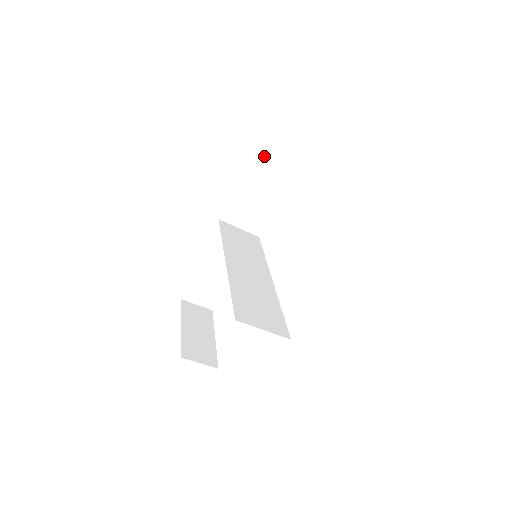
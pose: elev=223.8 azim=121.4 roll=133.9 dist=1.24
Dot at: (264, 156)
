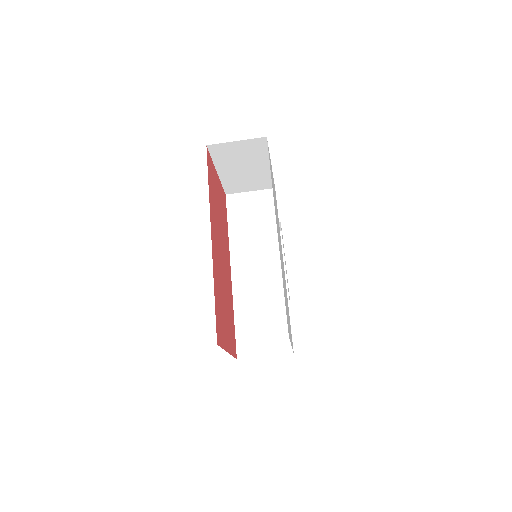
Dot at: (218, 148)
